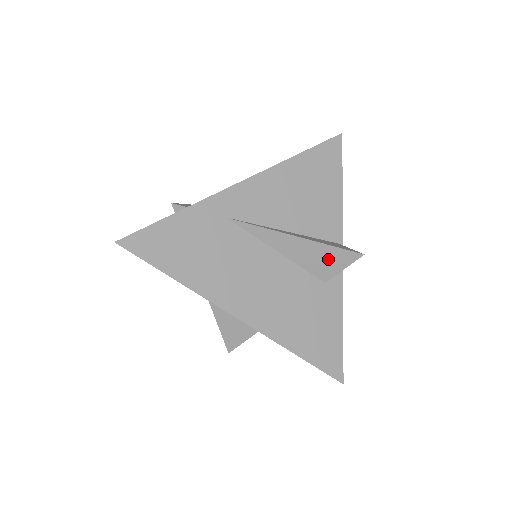
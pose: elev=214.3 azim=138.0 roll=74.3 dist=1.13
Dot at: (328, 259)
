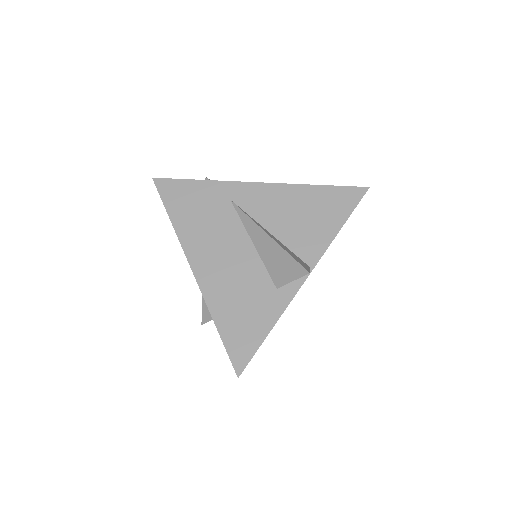
Dot at: (283, 265)
